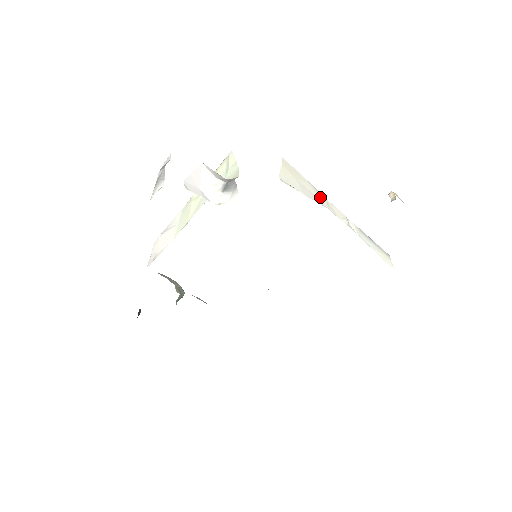
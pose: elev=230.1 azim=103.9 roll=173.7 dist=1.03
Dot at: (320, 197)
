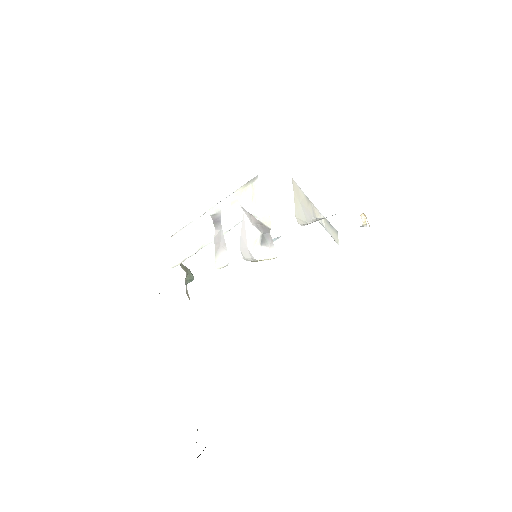
Dot at: (309, 206)
